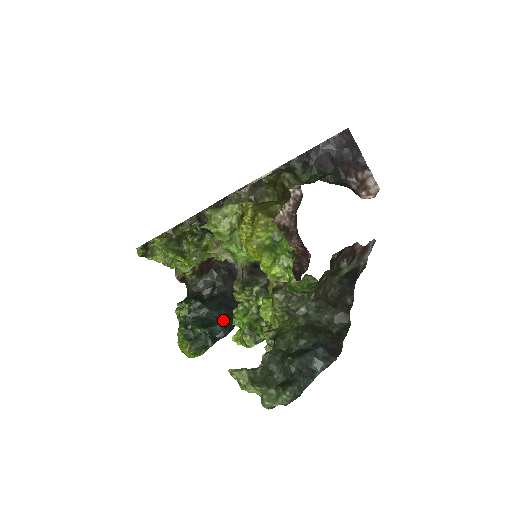
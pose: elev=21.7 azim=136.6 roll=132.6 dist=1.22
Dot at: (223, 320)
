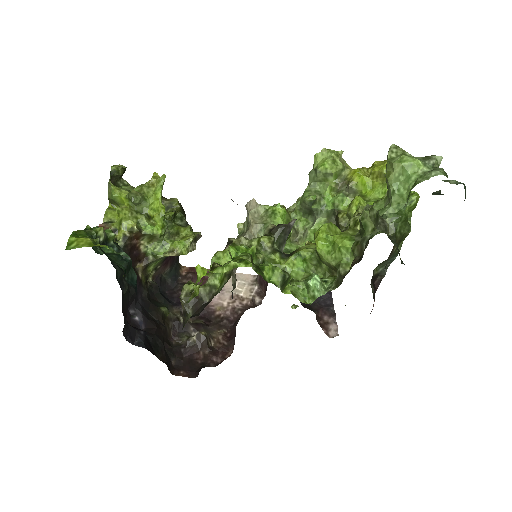
Dot at: occluded
